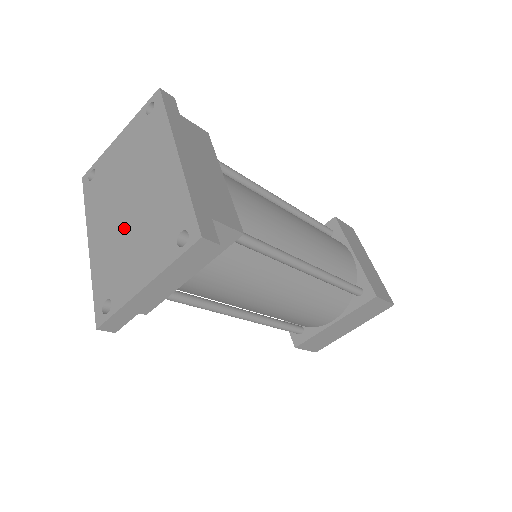
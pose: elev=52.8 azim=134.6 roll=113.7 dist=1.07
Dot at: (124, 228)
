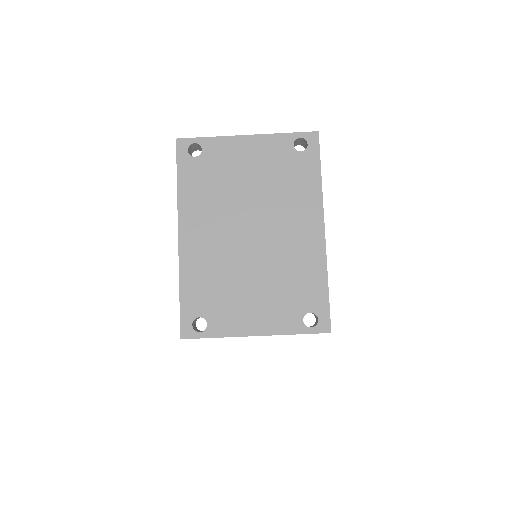
Dot at: (238, 257)
